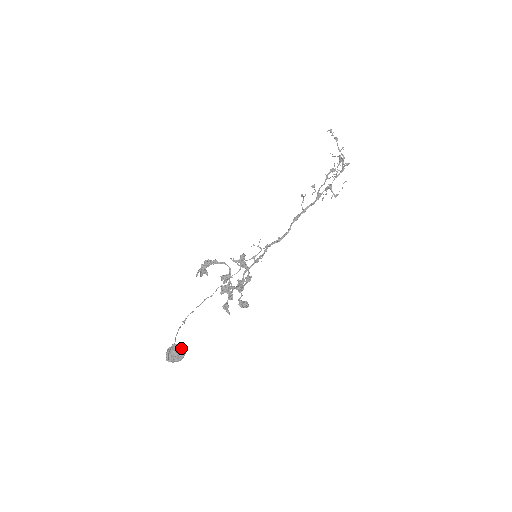
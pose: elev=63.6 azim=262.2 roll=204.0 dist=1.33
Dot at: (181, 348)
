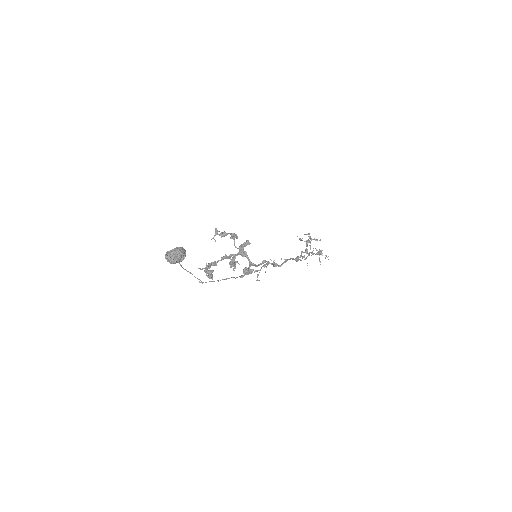
Dot at: occluded
